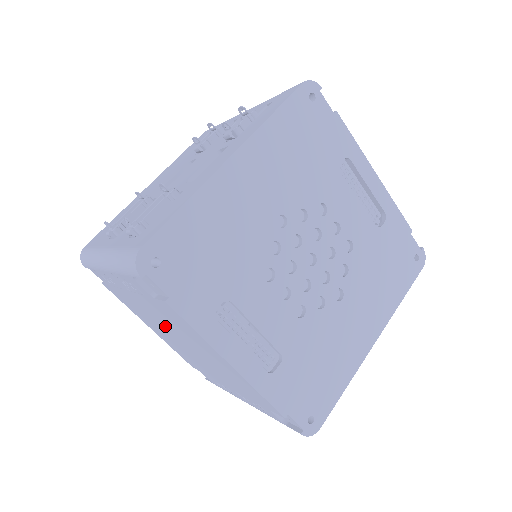
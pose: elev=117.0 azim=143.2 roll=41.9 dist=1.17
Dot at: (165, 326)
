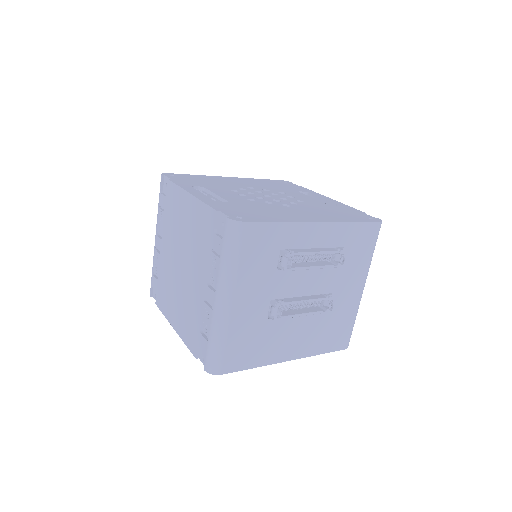
Dot at: (174, 256)
